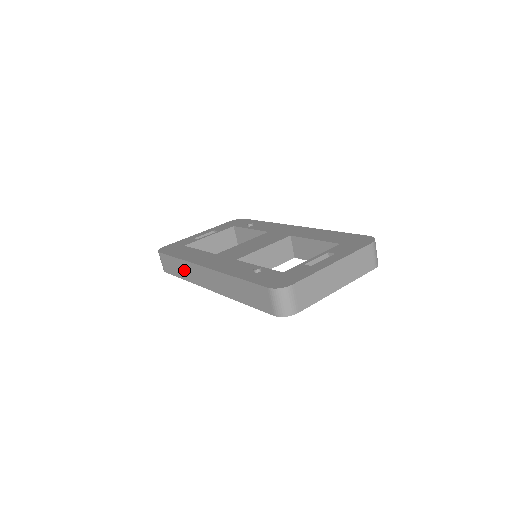
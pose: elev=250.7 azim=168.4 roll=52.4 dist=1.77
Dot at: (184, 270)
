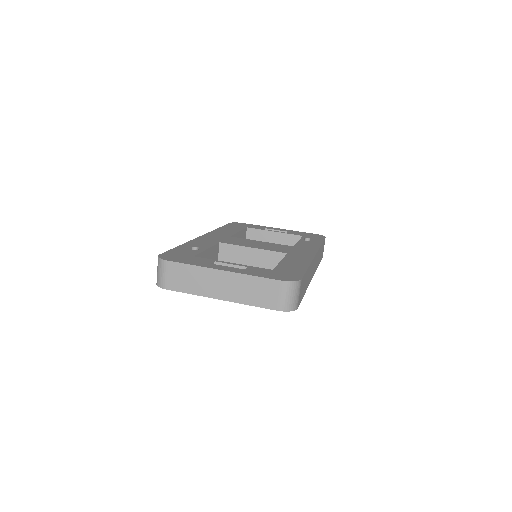
Dot at: occluded
